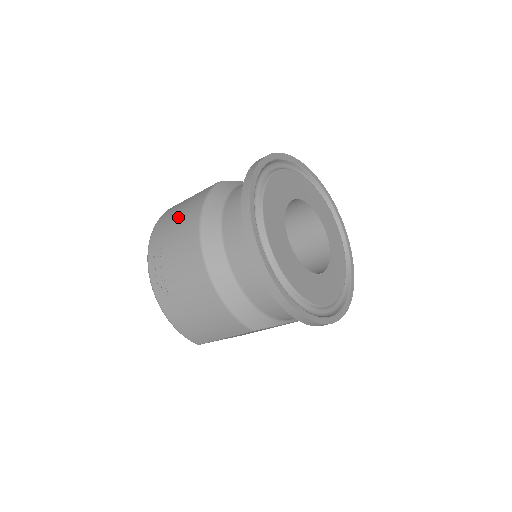
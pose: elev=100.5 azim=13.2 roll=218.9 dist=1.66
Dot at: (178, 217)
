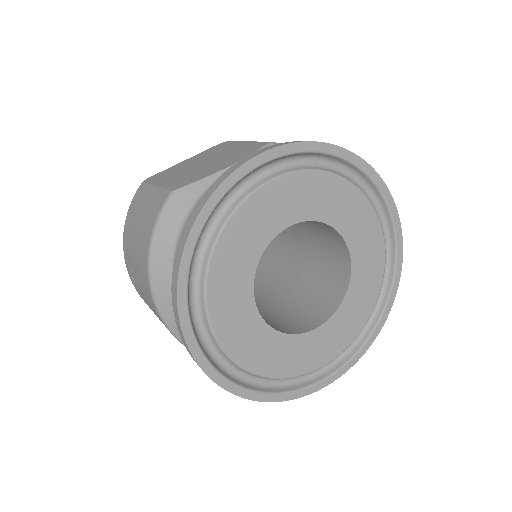
Dot at: (135, 239)
